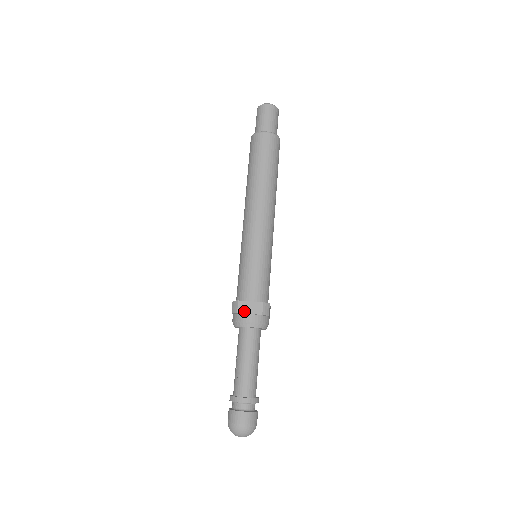
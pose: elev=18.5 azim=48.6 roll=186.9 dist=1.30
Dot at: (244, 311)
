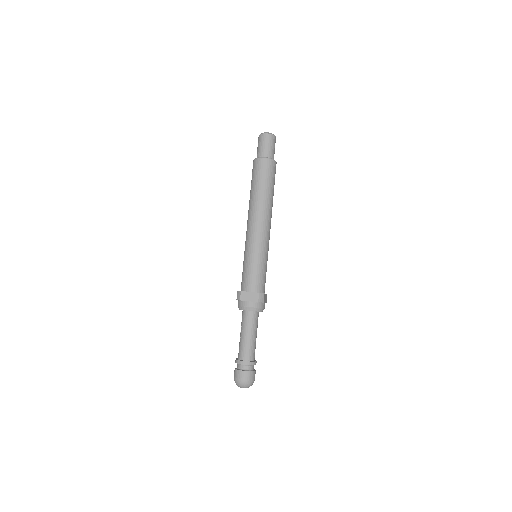
Dot at: (245, 299)
